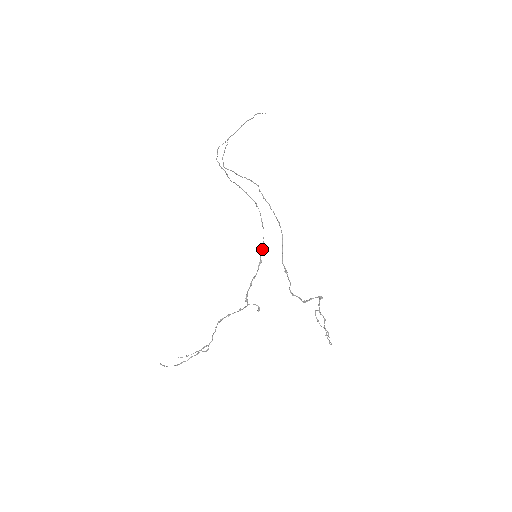
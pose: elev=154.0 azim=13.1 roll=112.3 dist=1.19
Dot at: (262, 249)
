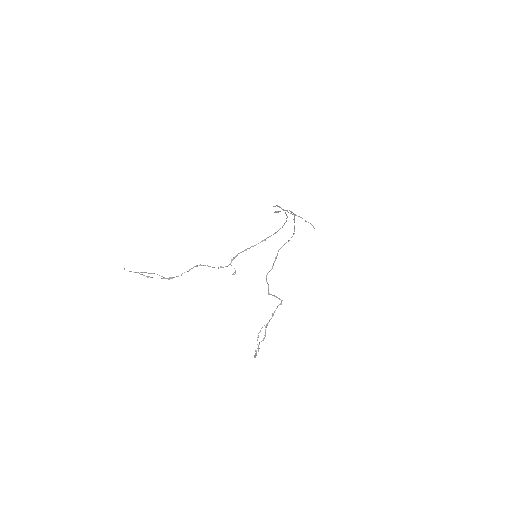
Dot at: occluded
